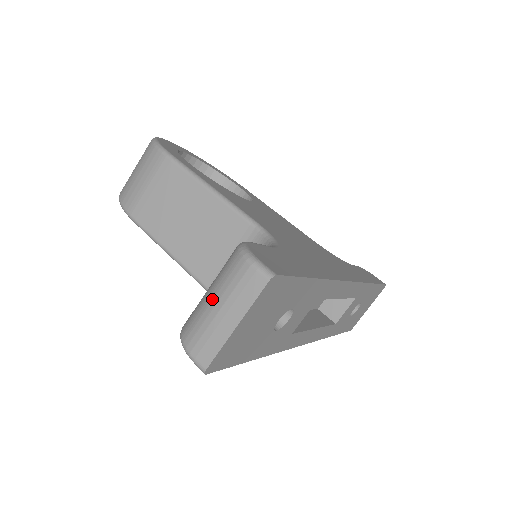
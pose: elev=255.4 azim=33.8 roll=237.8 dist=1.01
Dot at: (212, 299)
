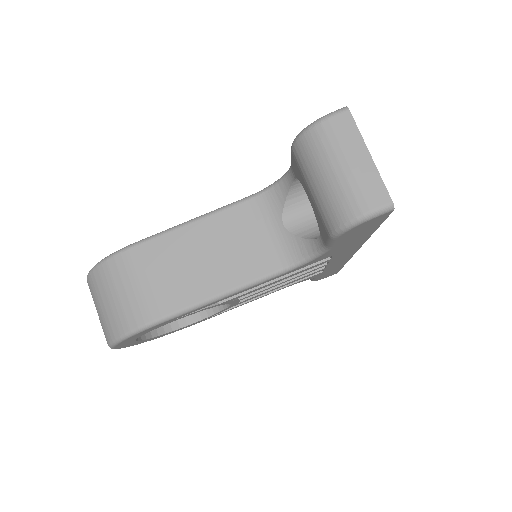
Dot at: (334, 170)
